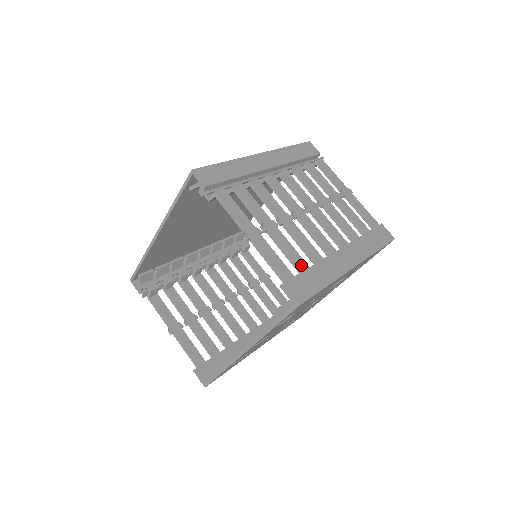
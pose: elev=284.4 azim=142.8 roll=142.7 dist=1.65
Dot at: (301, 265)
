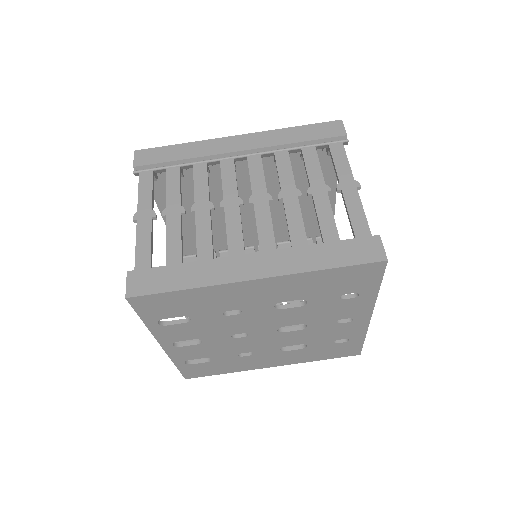
Dot at: (172, 258)
